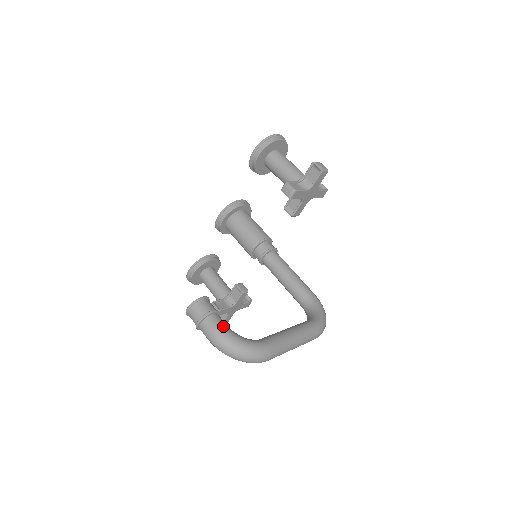
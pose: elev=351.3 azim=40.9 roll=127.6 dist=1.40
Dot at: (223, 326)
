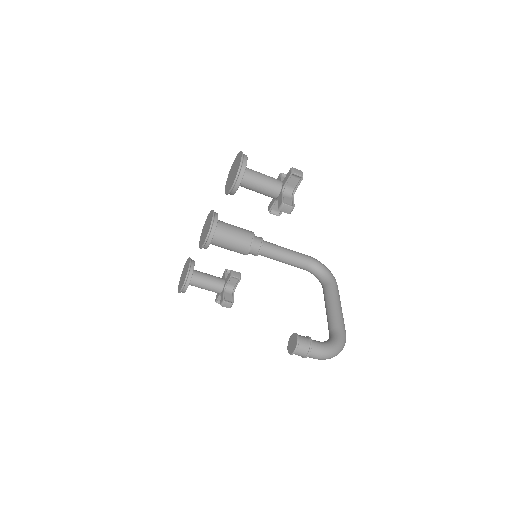
Dot at: (323, 346)
